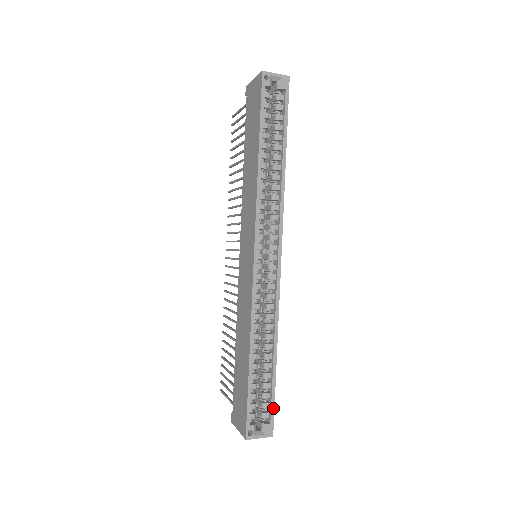
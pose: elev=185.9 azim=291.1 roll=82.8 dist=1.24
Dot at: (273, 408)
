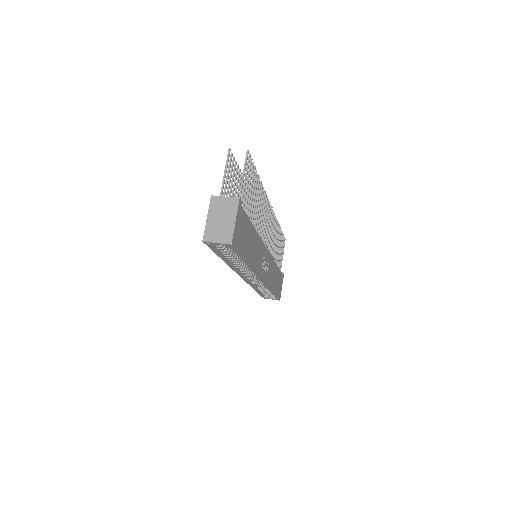
Dot at: (277, 298)
